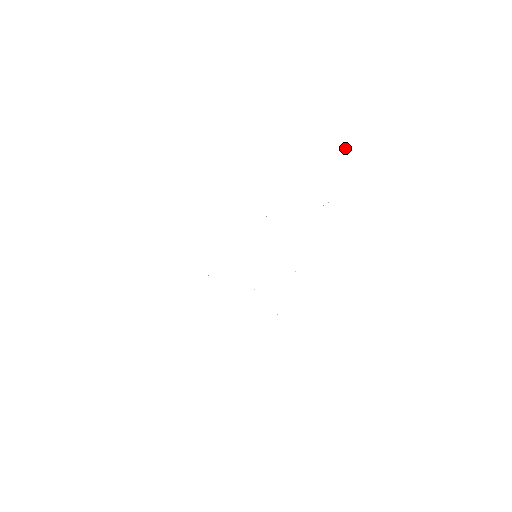
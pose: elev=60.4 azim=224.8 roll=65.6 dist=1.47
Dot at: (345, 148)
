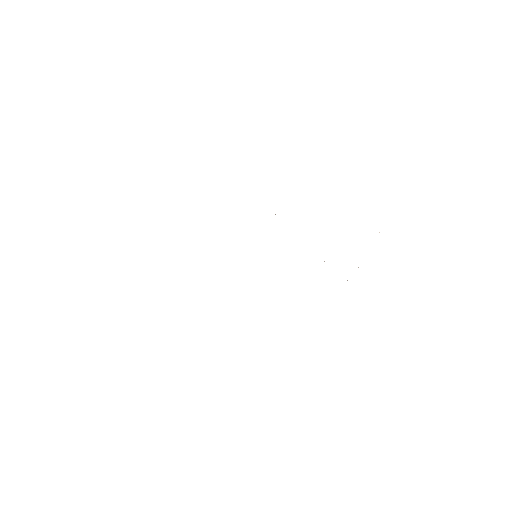
Dot at: occluded
